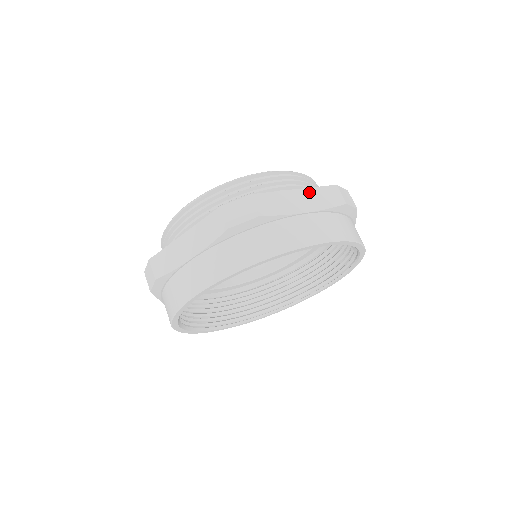
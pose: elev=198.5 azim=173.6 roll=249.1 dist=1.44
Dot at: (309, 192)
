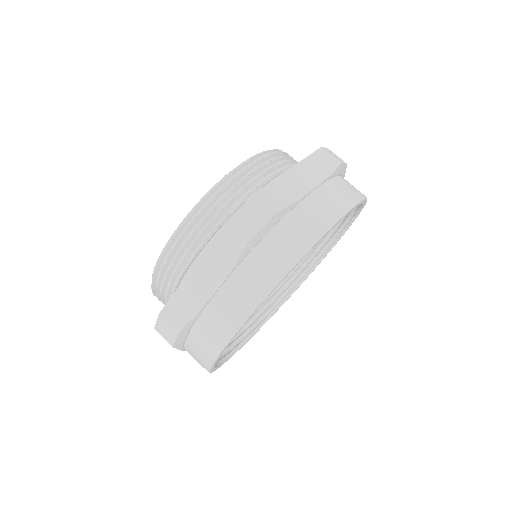
Dot at: (205, 261)
